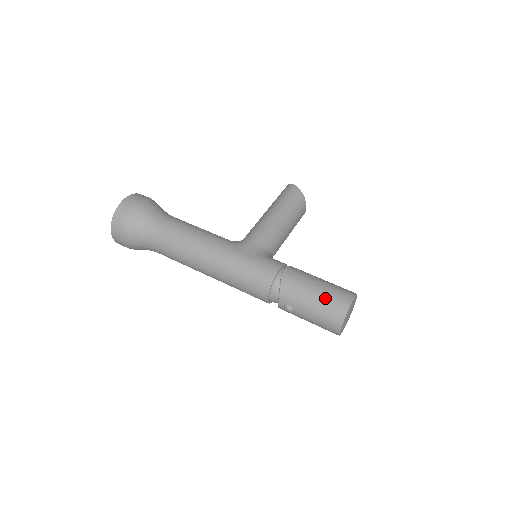
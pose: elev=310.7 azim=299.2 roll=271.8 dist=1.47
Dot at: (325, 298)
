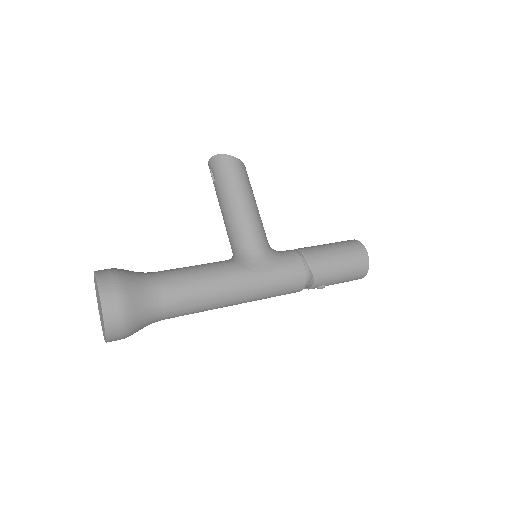
Dot at: (351, 263)
